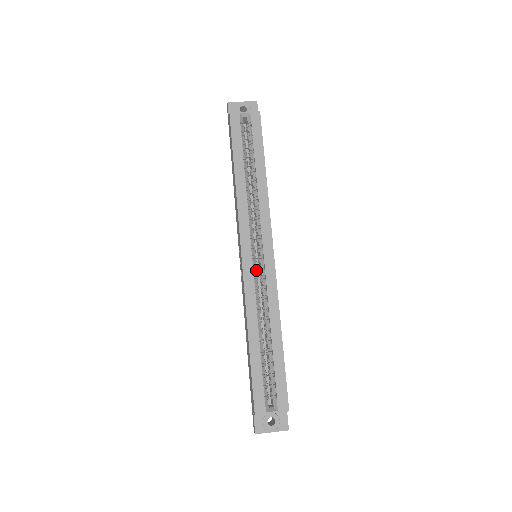
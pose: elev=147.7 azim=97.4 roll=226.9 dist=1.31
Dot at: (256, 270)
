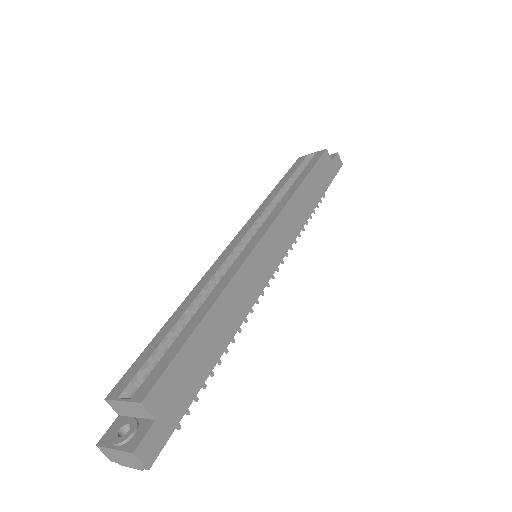
Dot at: occluded
